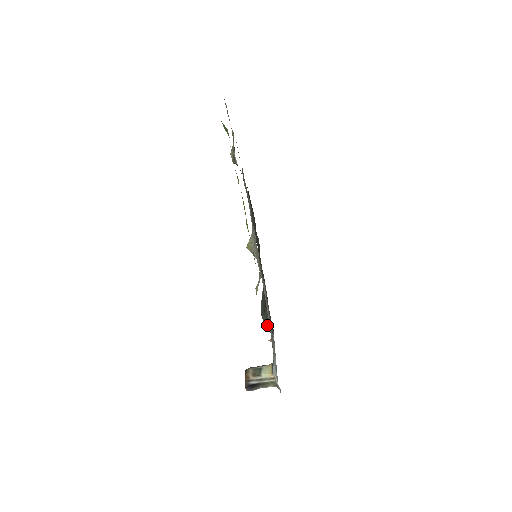
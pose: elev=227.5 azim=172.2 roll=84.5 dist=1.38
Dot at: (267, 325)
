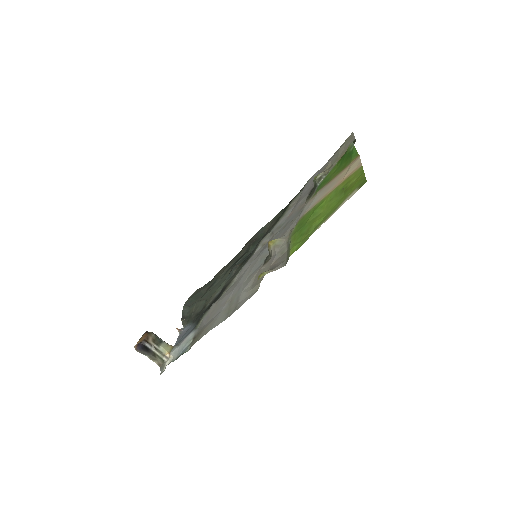
Dot at: (184, 316)
